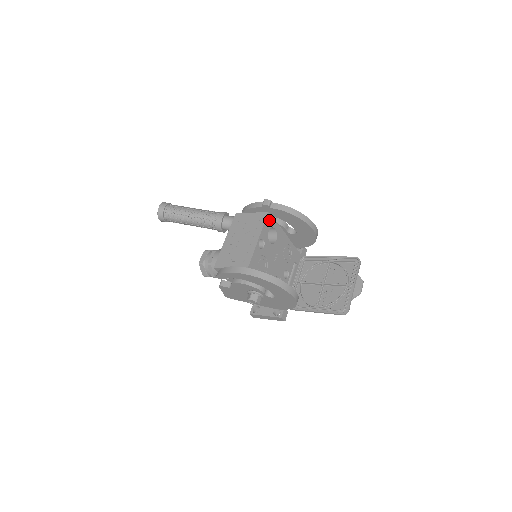
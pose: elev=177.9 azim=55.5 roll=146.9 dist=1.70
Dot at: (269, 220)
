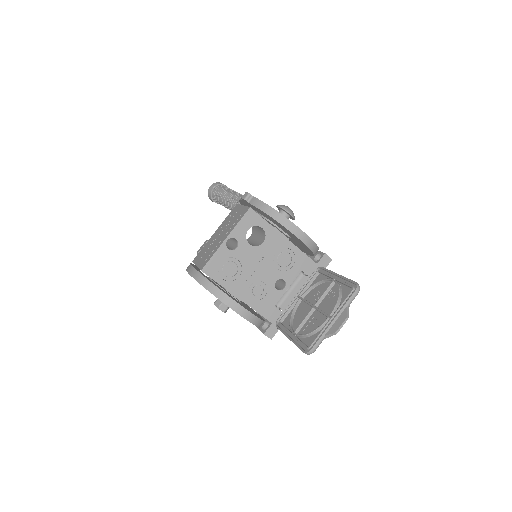
Dot at: (251, 217)
